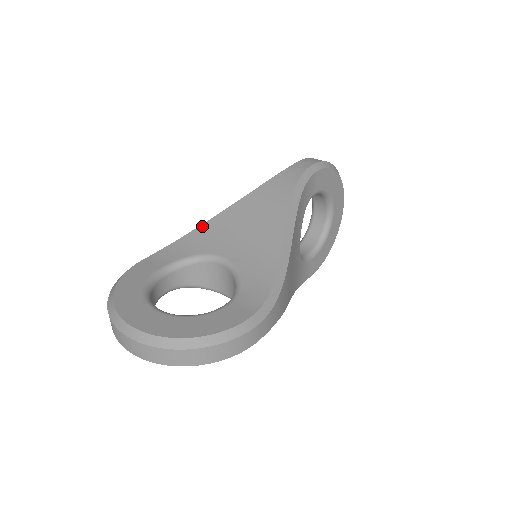
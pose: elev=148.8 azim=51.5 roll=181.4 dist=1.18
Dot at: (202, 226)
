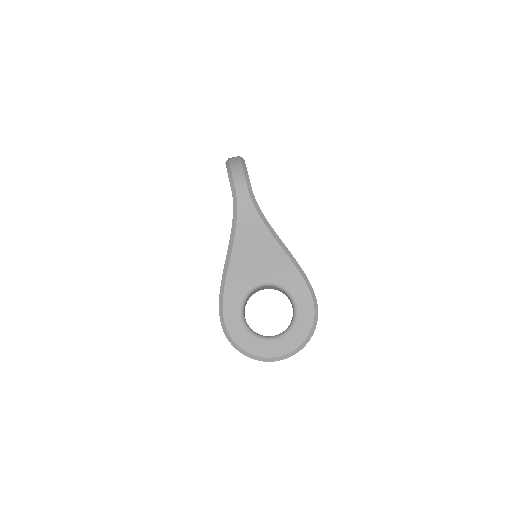
Dot at: (228, 276)
